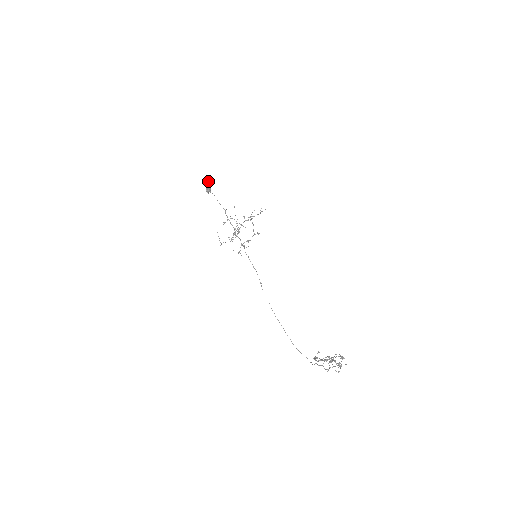
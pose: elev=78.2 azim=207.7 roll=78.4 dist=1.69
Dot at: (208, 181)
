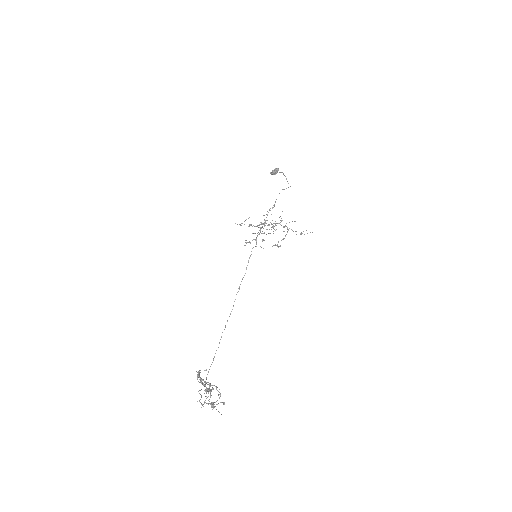
Dot at: occluded
